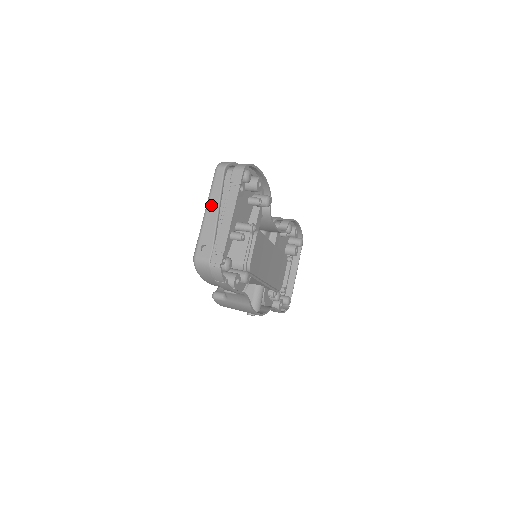
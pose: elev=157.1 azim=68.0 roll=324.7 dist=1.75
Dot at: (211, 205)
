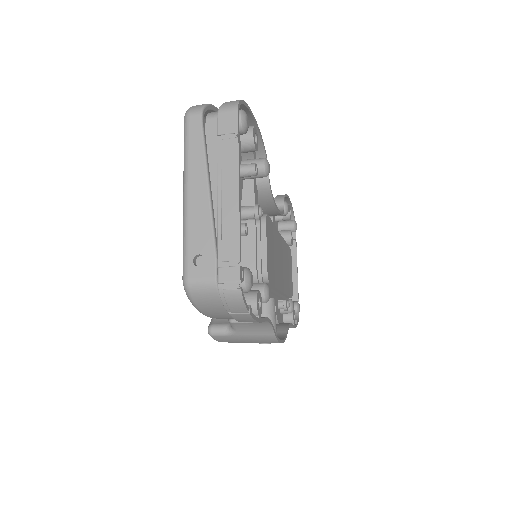
Dot at: (193, 182)
